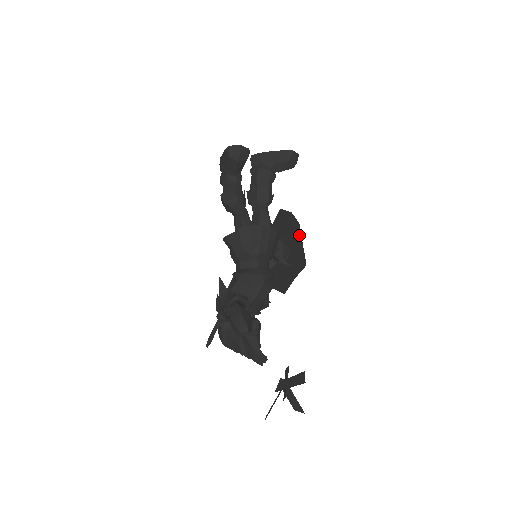
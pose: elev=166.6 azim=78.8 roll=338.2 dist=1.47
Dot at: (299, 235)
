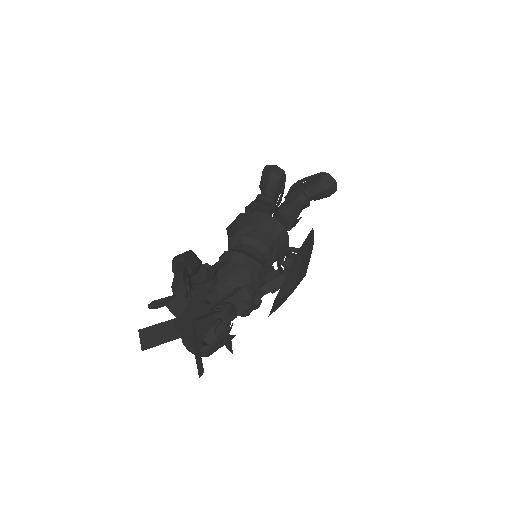
Dot at: (308, 236)
